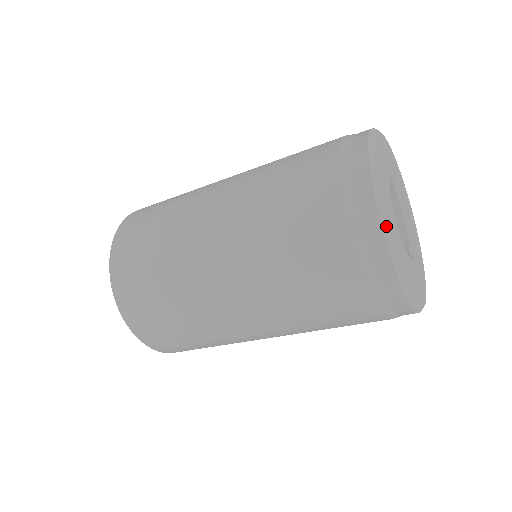
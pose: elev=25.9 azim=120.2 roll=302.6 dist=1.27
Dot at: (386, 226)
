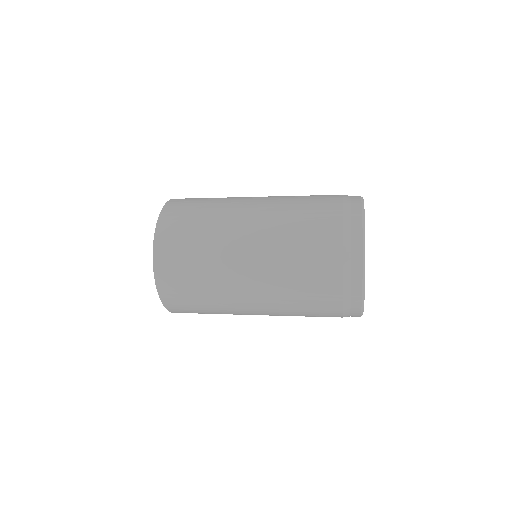
Dot at: occluded
